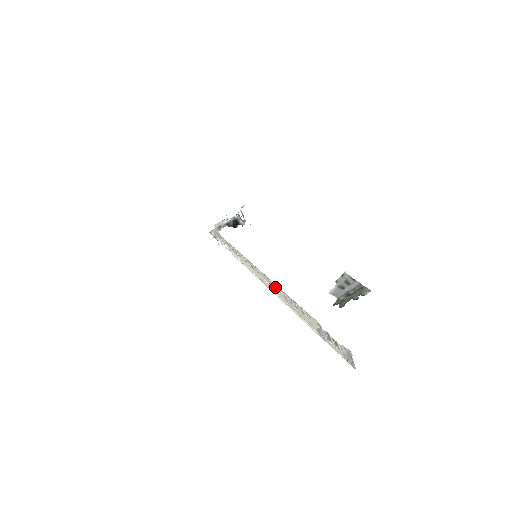
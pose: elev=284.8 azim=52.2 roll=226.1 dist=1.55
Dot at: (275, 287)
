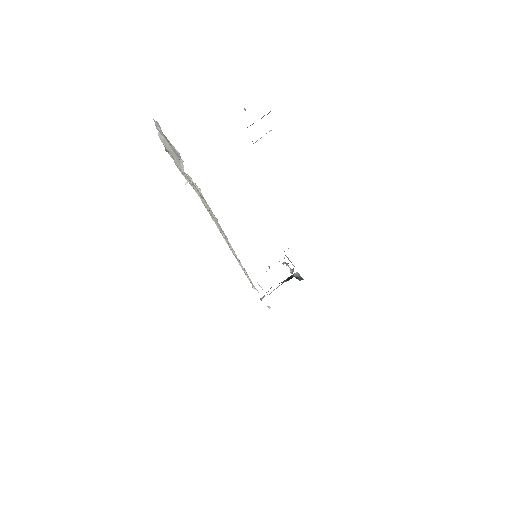
Dot at: (222, 234)
